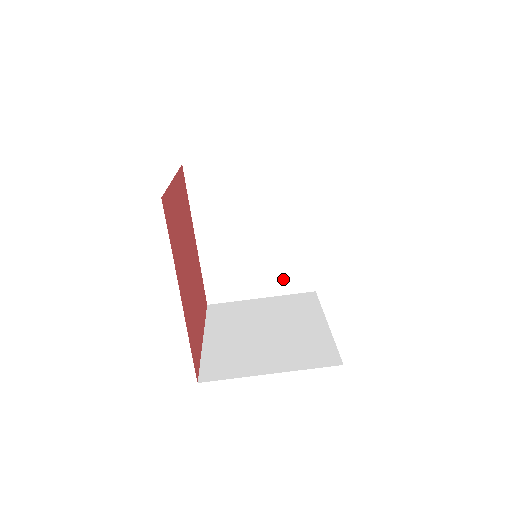
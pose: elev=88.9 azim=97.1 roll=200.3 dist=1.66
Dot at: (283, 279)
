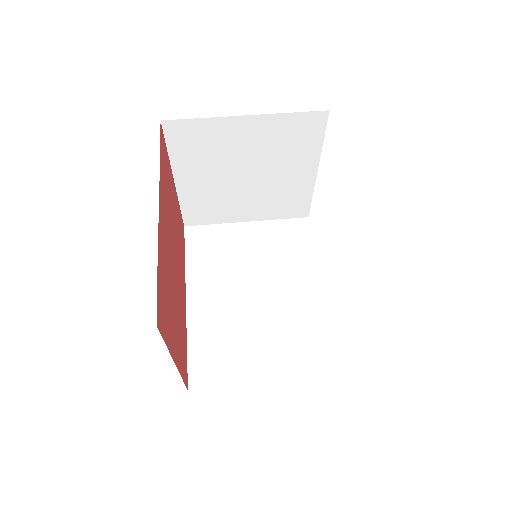
Dot at: (294, 356)
